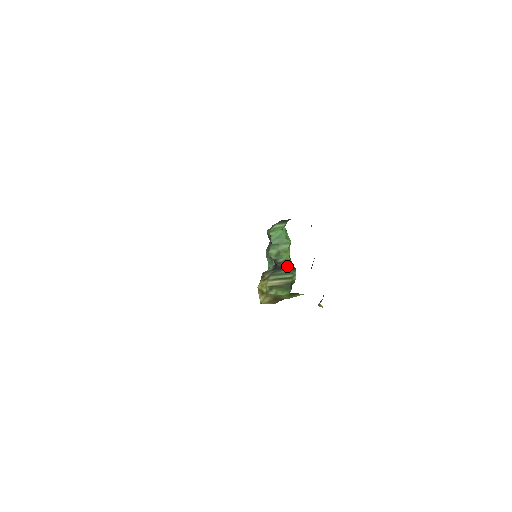
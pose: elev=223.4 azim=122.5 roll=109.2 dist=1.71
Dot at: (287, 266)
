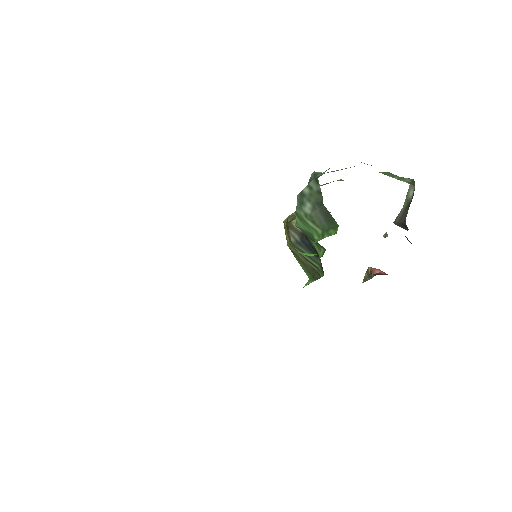
Dot at: (317, 255)
